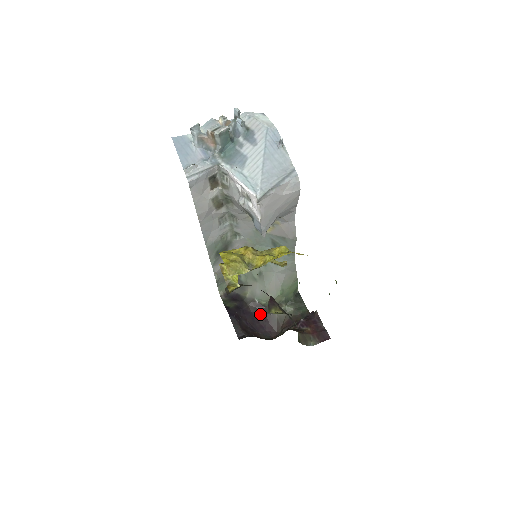
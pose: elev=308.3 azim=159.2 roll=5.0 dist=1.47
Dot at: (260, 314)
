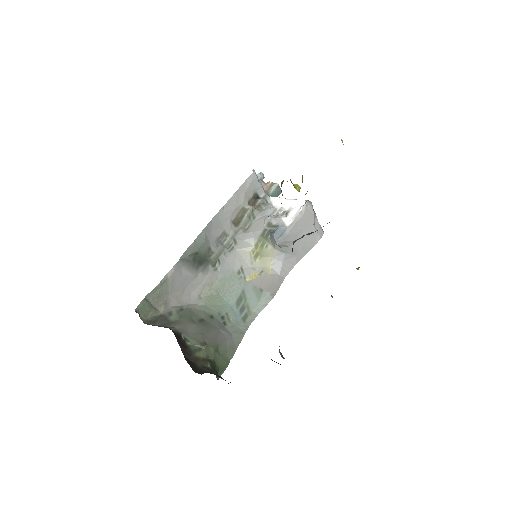
Dot at: (181, 348)
